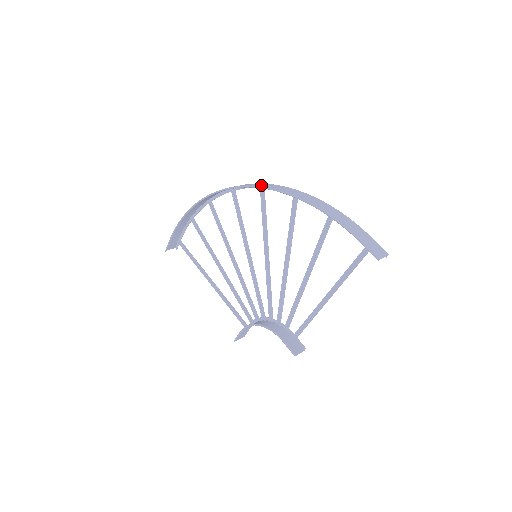
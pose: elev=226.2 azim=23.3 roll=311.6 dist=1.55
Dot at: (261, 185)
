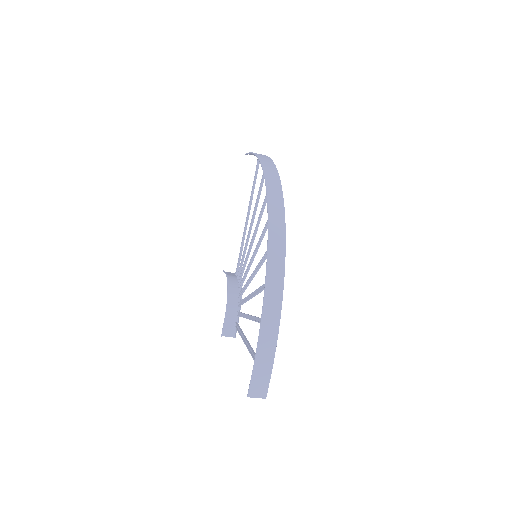
Dot at: (274, 233)
